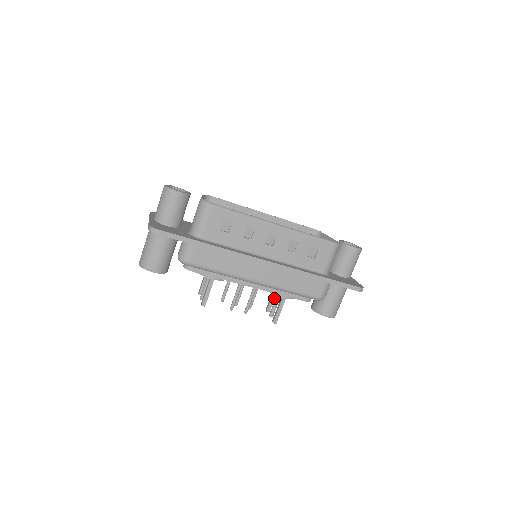
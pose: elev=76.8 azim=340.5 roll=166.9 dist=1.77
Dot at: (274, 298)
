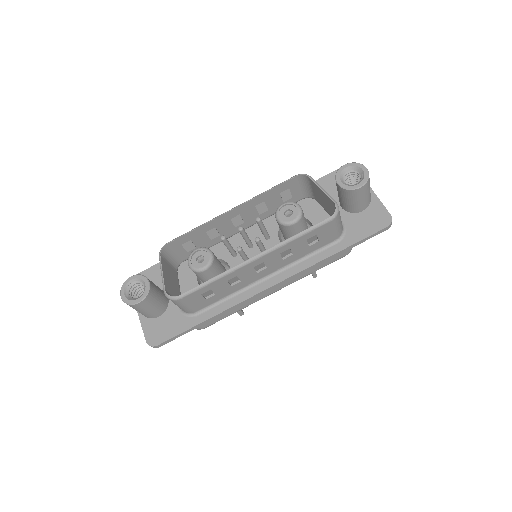
Dot at: occluded
